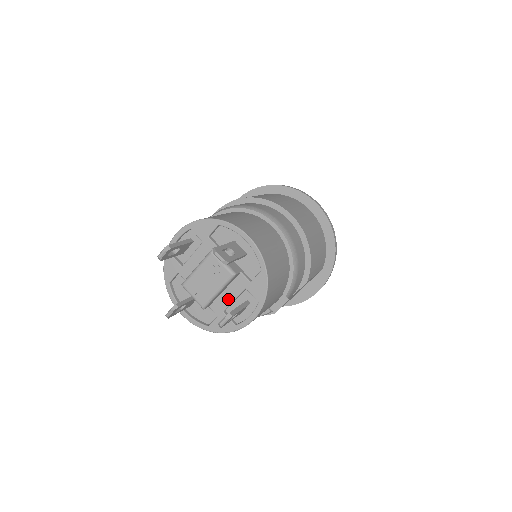
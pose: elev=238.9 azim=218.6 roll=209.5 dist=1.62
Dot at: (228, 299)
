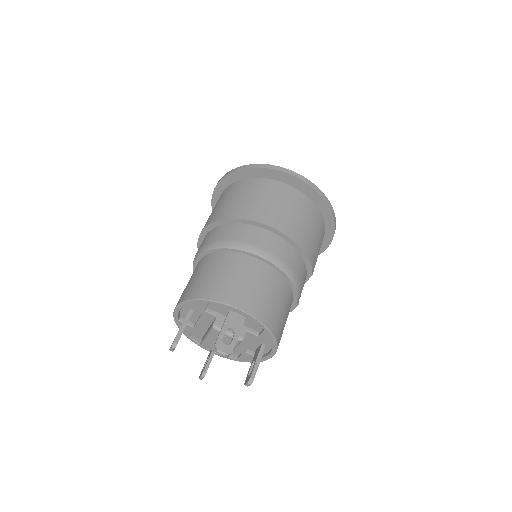
Dot at: (245, 345)
